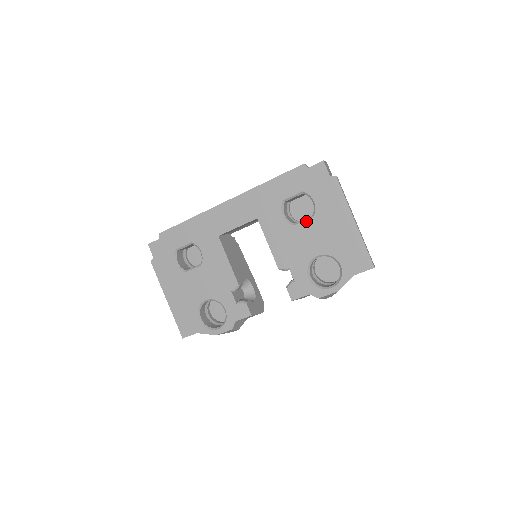
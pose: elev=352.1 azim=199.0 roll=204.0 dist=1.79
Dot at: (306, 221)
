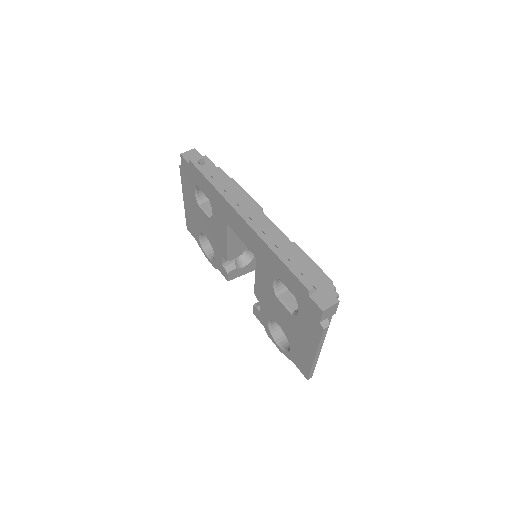
Dot at: (286, 308)
